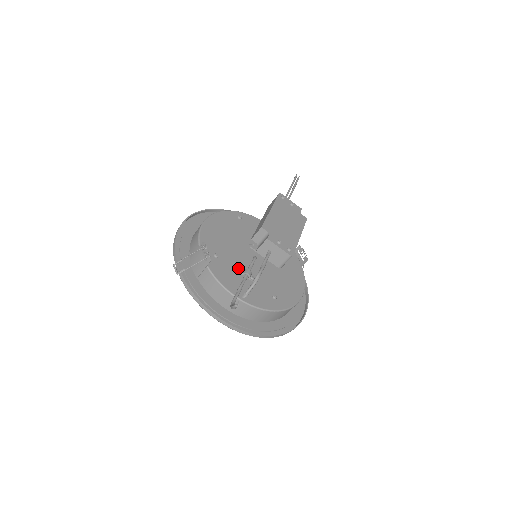
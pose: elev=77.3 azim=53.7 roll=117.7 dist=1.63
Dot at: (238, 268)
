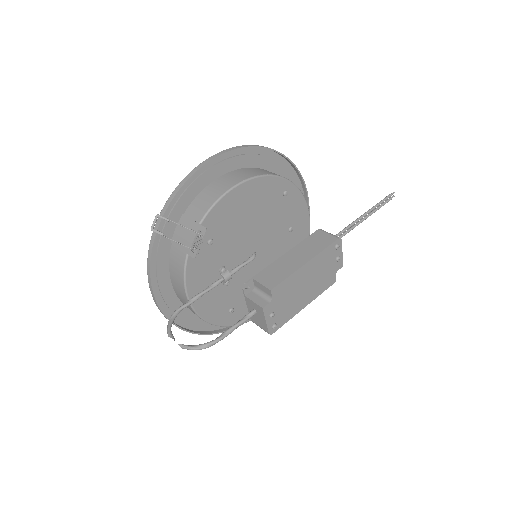
Dot at: (223, 265)
